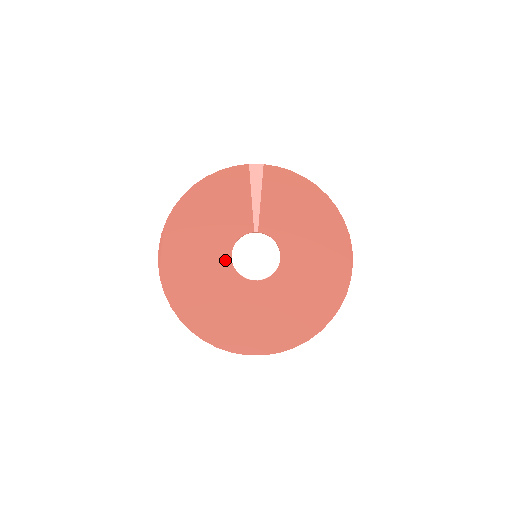
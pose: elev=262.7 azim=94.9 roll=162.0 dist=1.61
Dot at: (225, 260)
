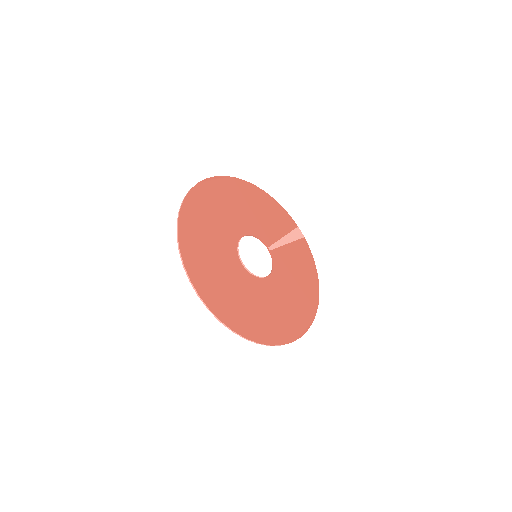
Dot at: (239, 232)
